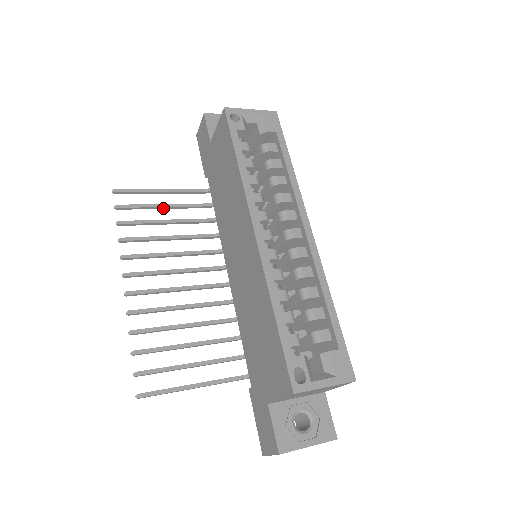
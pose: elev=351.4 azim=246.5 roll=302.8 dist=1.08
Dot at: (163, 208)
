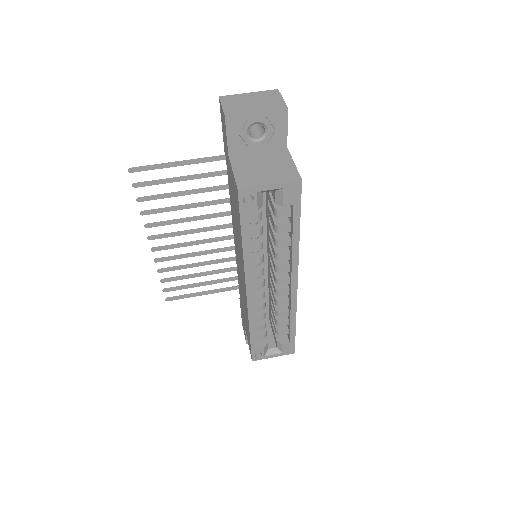
Dot at: (180, 180)
